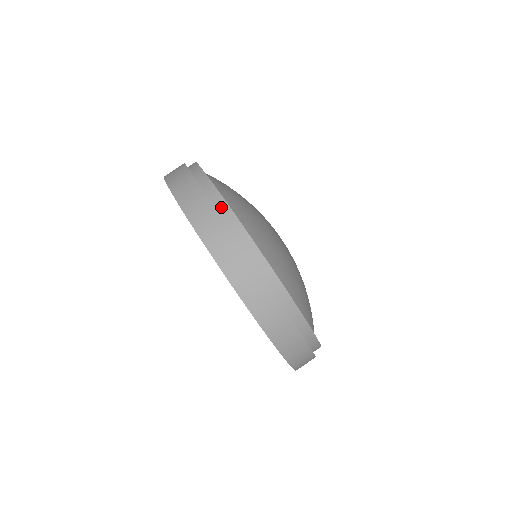
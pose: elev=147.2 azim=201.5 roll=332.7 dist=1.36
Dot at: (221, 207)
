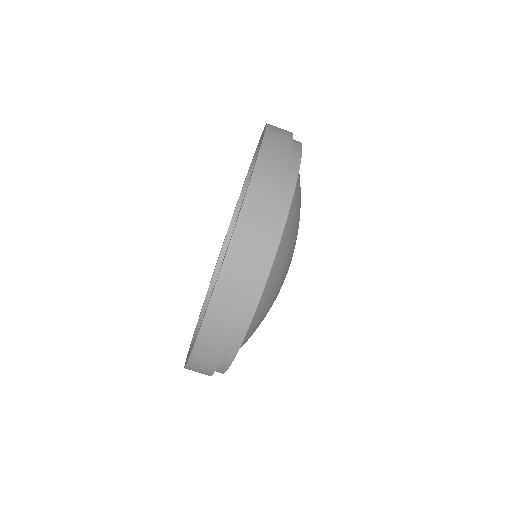
Dot at: (284, 201)
